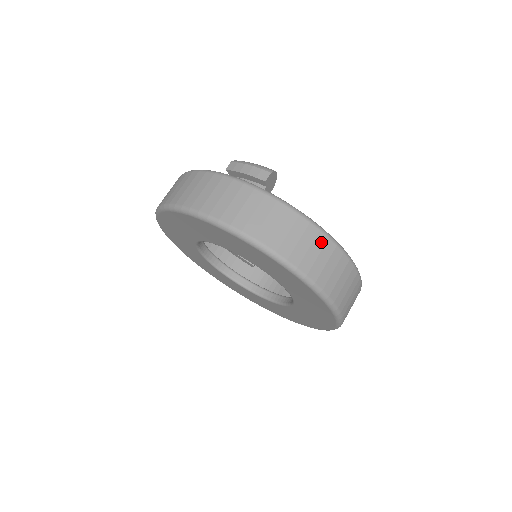
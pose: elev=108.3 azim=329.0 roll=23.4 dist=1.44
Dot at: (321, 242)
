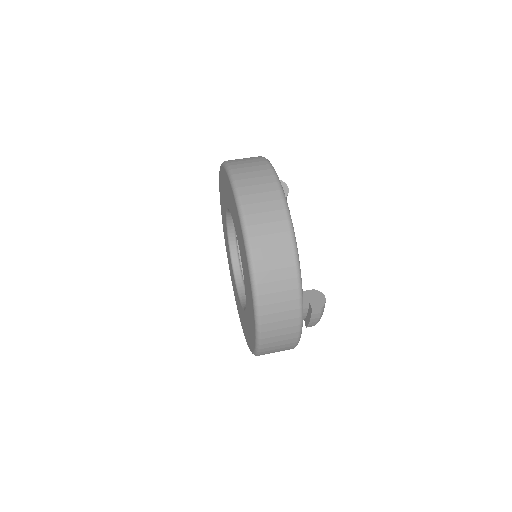
Dot at: (256, 159)
